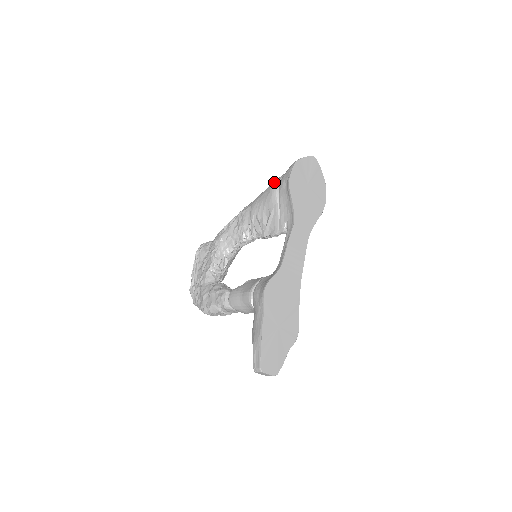
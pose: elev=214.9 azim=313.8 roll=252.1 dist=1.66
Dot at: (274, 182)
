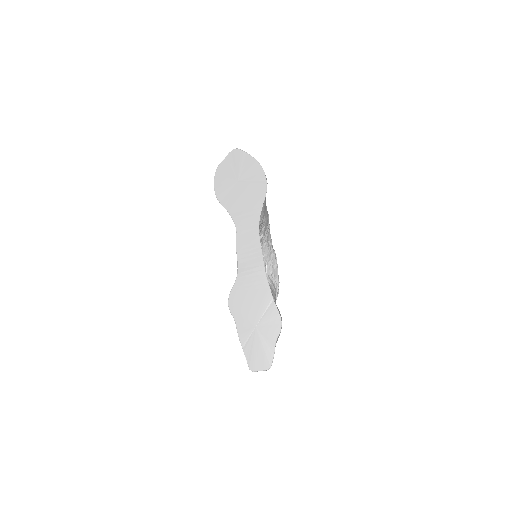
Dot at: occluded
